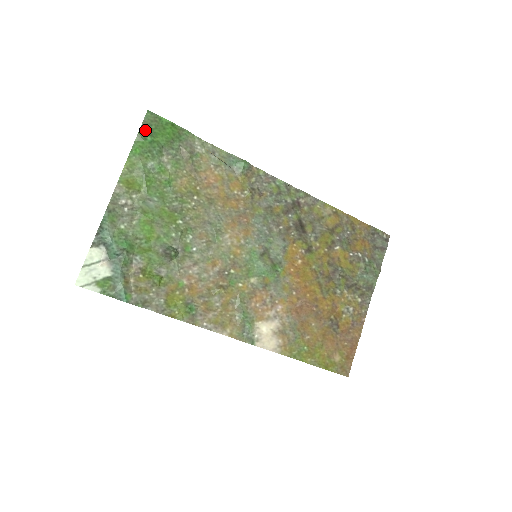
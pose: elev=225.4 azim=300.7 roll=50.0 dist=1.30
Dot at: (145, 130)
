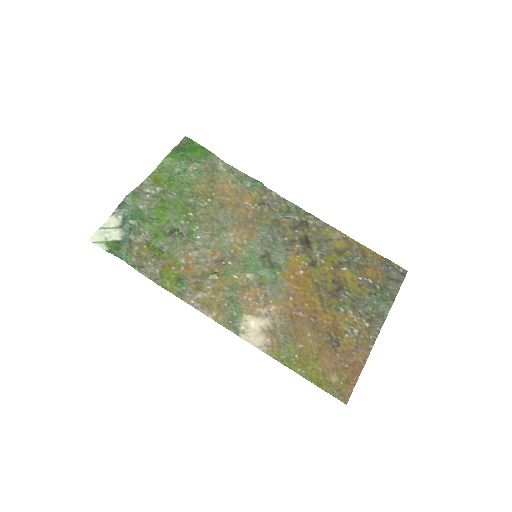
Dot at: (180, 148)
